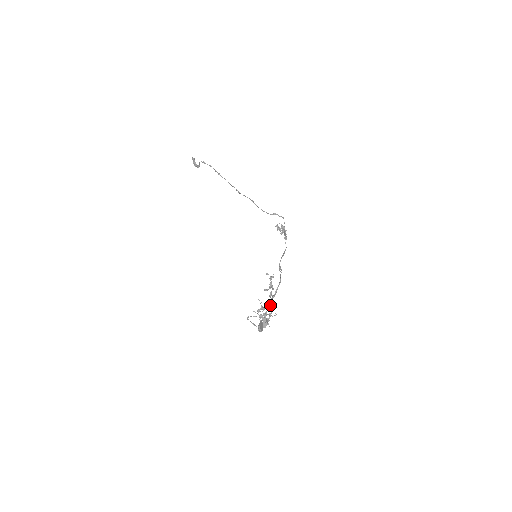
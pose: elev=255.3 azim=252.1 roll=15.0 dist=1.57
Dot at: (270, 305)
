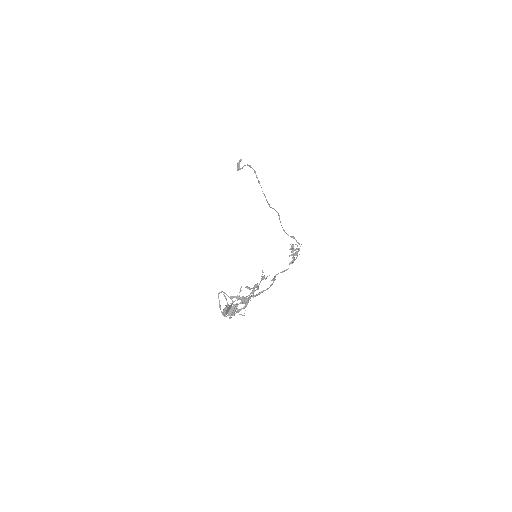
Dot at: occluded
